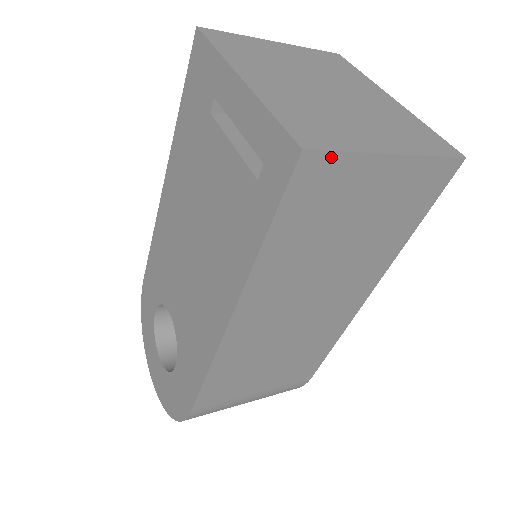
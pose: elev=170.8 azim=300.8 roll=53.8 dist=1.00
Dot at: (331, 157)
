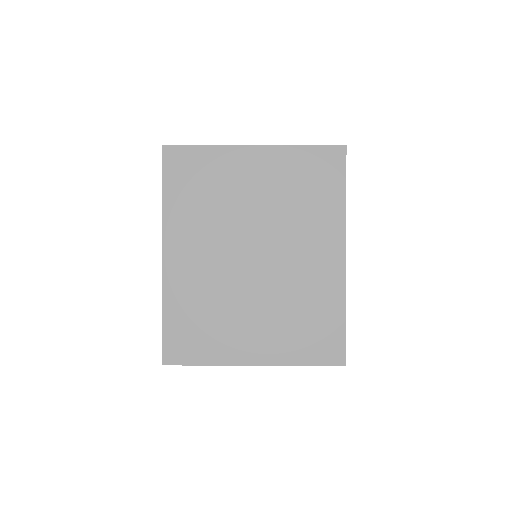
Dot at: (191, 364)
